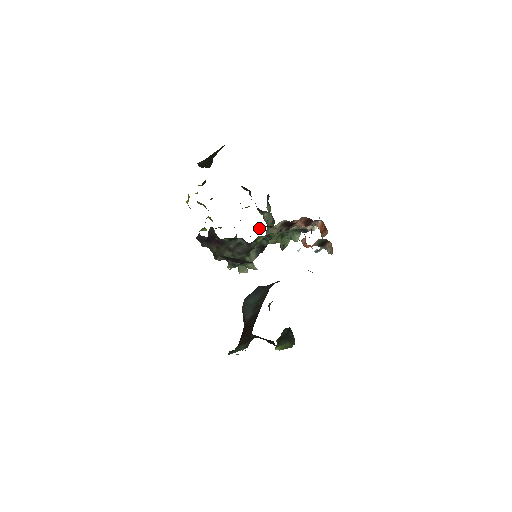
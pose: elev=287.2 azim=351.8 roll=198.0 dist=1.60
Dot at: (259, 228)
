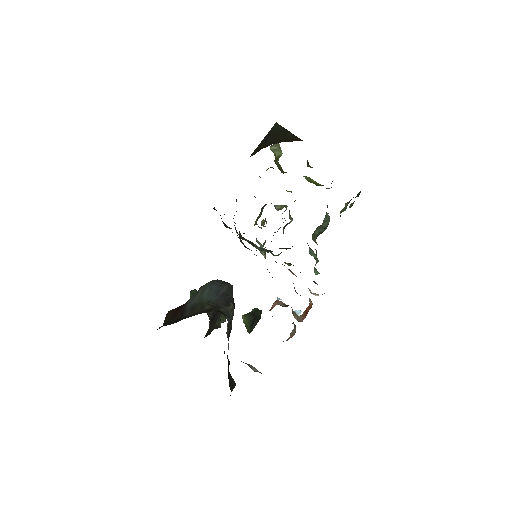
Dot at: occluded
